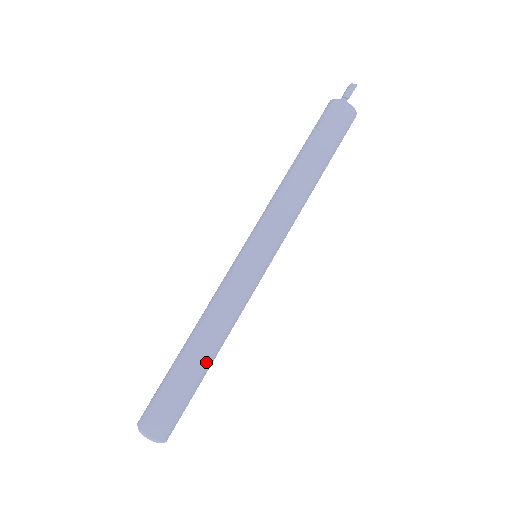
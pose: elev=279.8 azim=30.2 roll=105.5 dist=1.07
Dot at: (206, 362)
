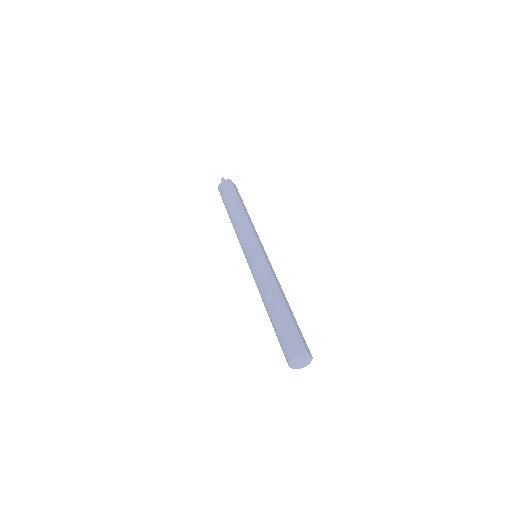
Dot at: (280, 305)
